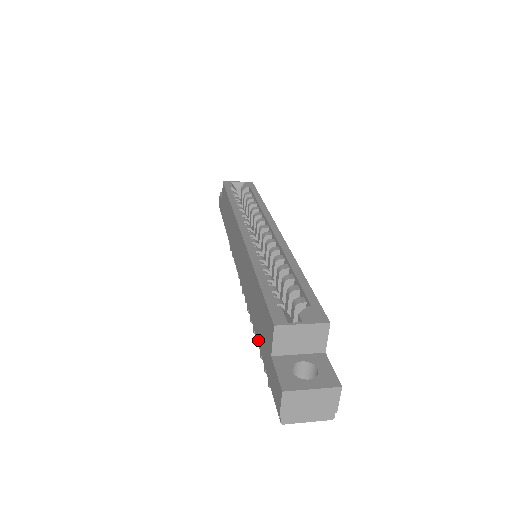
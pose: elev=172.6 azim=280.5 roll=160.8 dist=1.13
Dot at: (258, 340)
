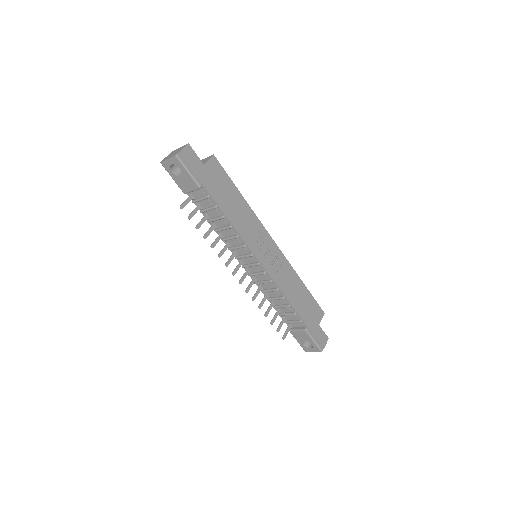
Dot at: occluded
